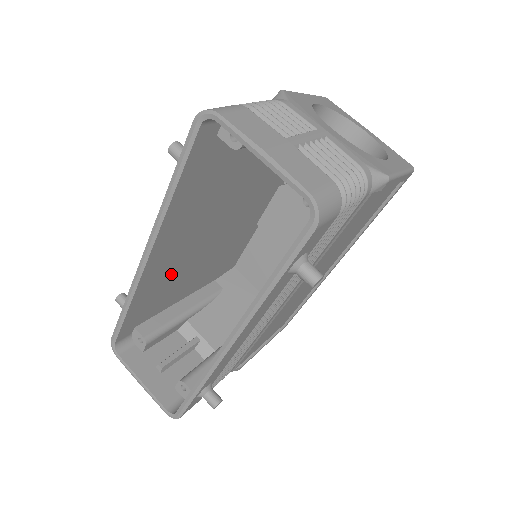
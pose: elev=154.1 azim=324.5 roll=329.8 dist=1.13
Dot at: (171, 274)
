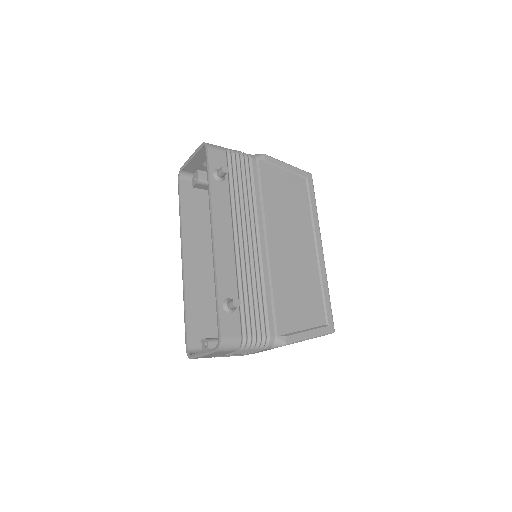
Dot at: (212, 290)
